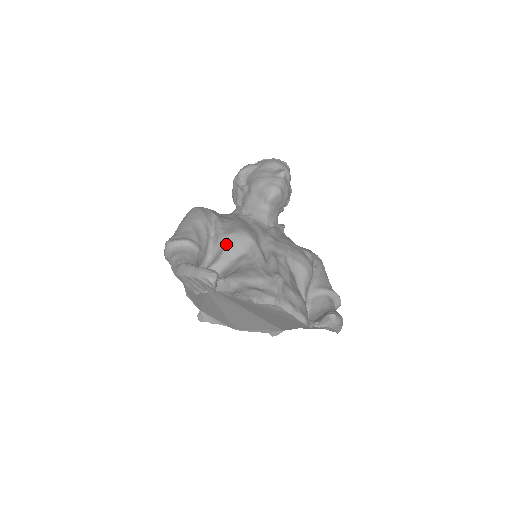
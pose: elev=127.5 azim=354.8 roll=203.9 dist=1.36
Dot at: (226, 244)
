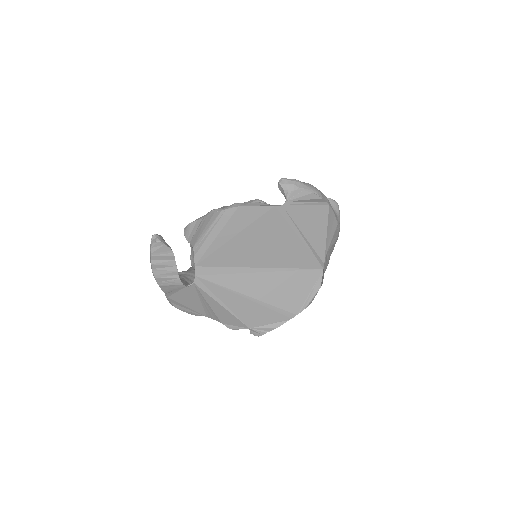
Dot at: occluded
